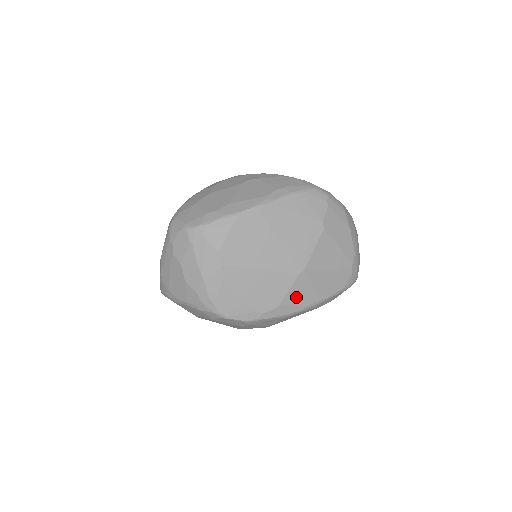
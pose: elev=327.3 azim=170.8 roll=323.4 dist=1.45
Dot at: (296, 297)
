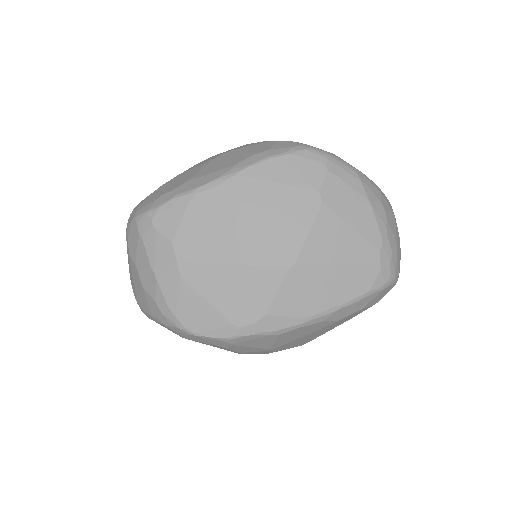
Dot at: (290, 303)
